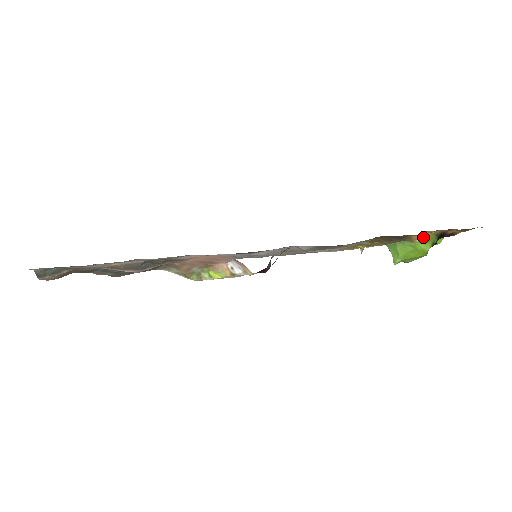
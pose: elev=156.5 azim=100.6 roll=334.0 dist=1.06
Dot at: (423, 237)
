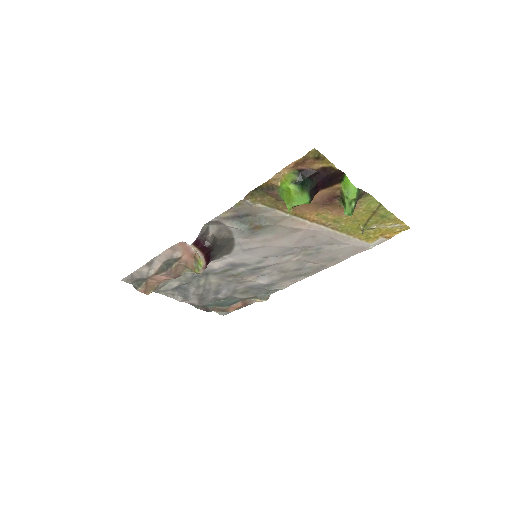
Dot at: (281, 179)
